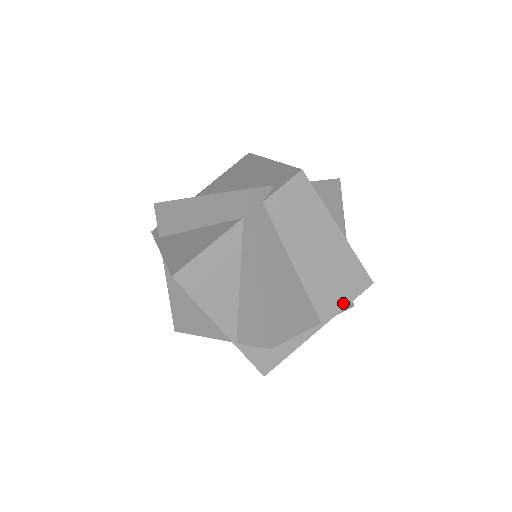
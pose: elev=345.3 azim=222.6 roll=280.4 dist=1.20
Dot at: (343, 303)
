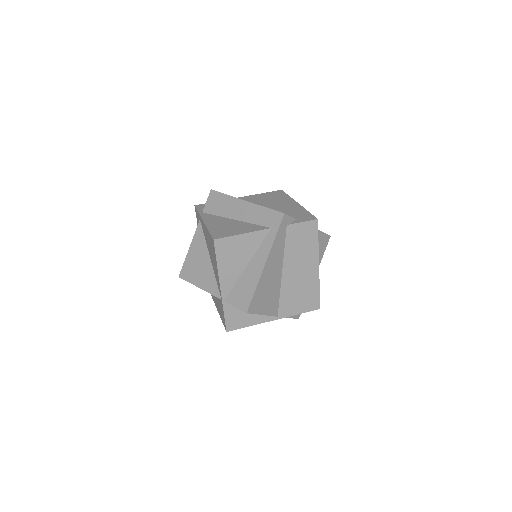
Dot at: (297, 311)
